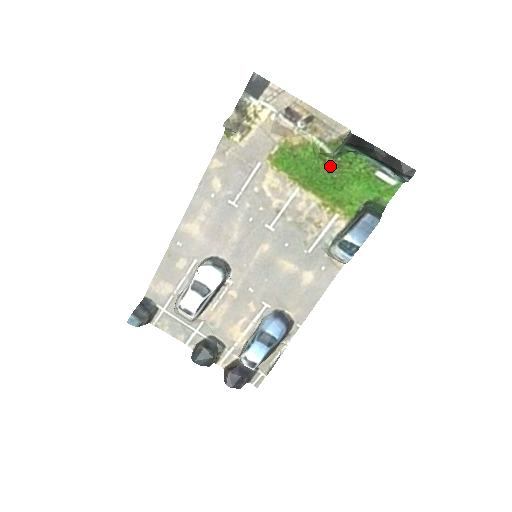
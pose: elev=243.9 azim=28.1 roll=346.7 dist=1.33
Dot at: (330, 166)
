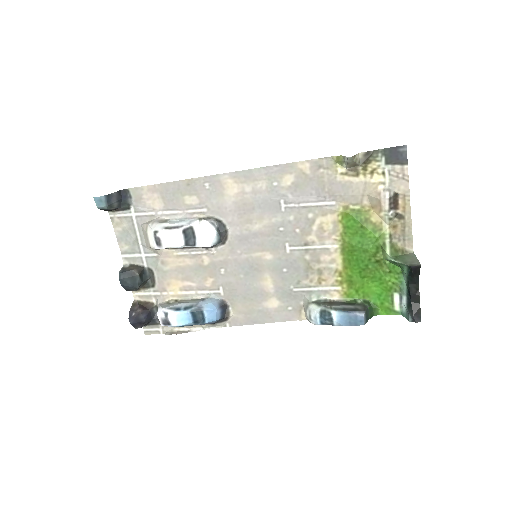
Dot at: (375, 258)
